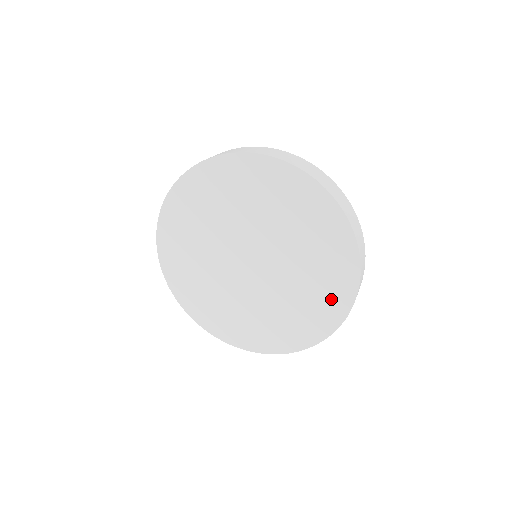
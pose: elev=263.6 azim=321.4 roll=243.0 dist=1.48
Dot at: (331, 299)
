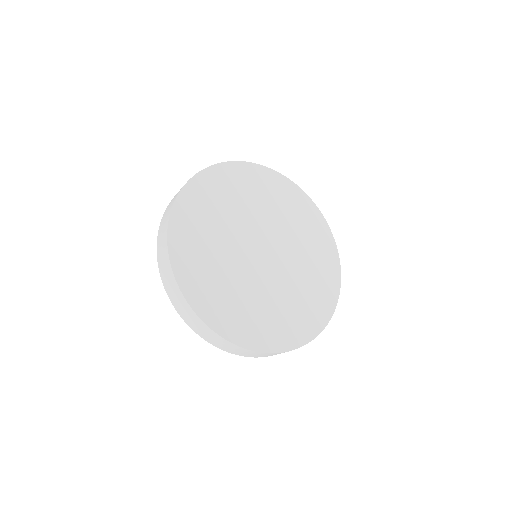
Dot at: (312, 313)
